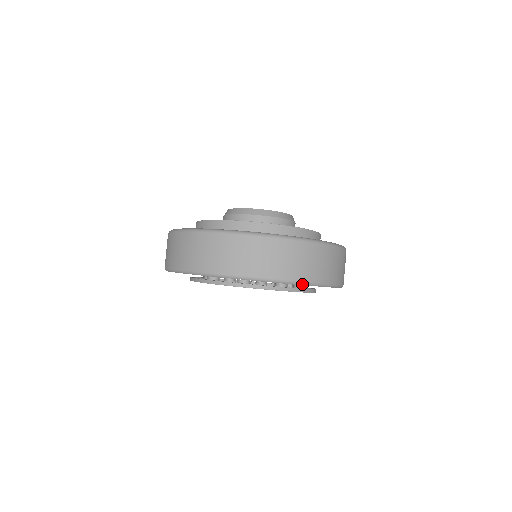
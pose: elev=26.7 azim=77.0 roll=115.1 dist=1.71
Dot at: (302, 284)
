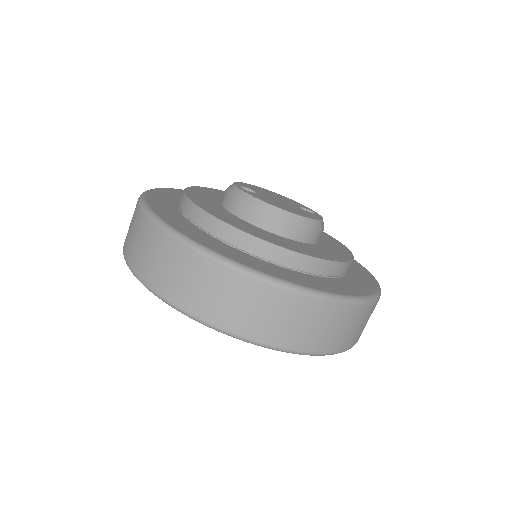
Dot at: (316, 355)
